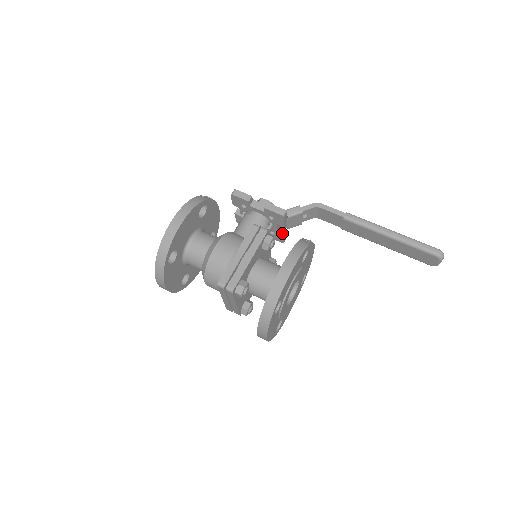
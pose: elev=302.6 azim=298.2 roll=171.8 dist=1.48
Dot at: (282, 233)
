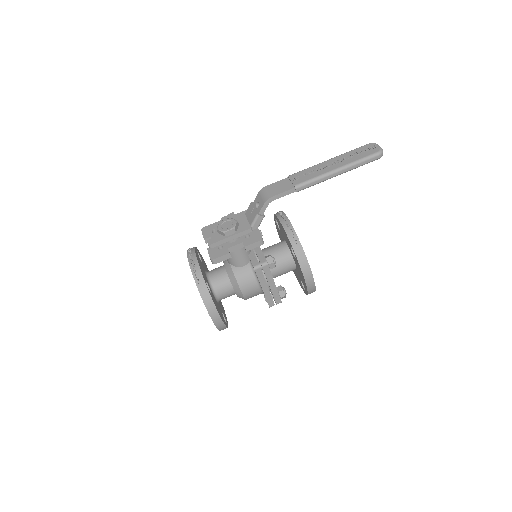
Dot at: occluded
